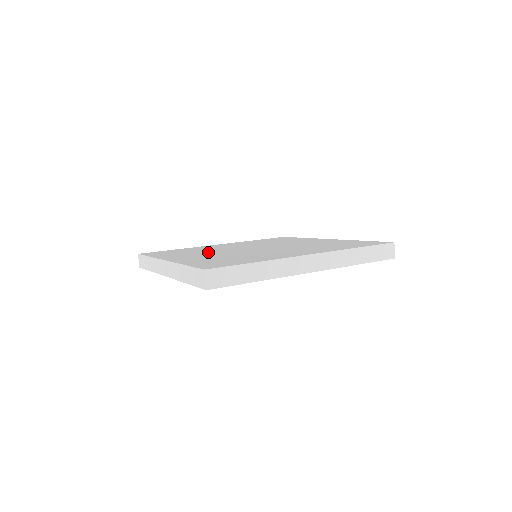
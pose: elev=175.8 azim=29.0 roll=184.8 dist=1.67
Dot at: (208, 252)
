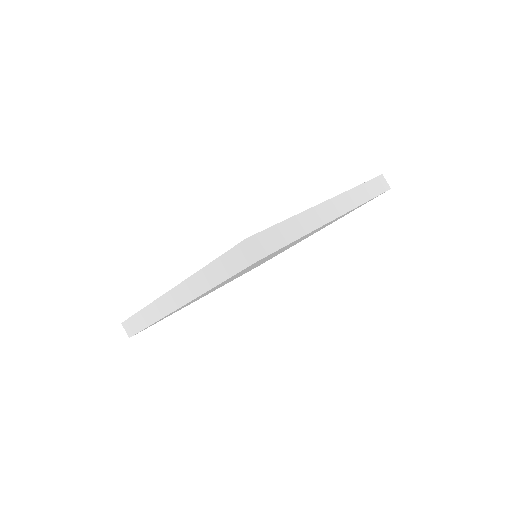
Dot at: occluded
